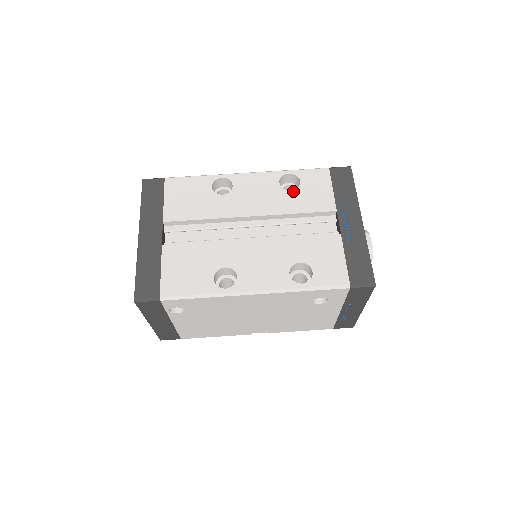
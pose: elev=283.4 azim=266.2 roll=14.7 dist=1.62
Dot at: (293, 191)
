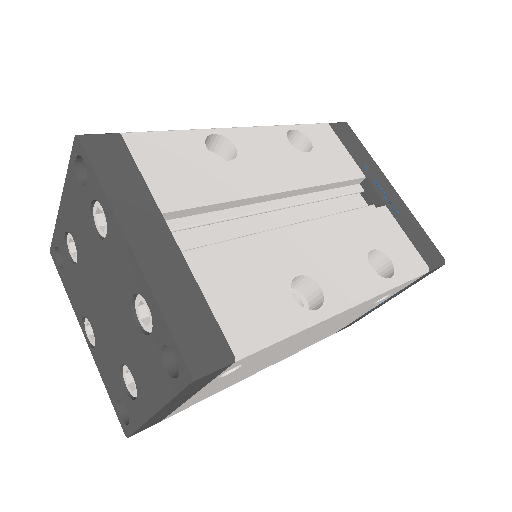
Dot at: (311, 153)
